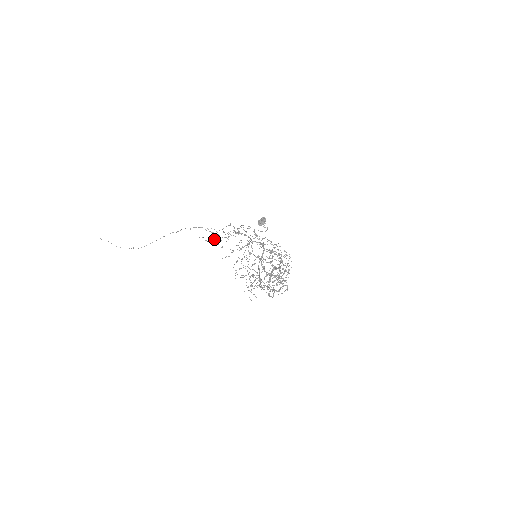
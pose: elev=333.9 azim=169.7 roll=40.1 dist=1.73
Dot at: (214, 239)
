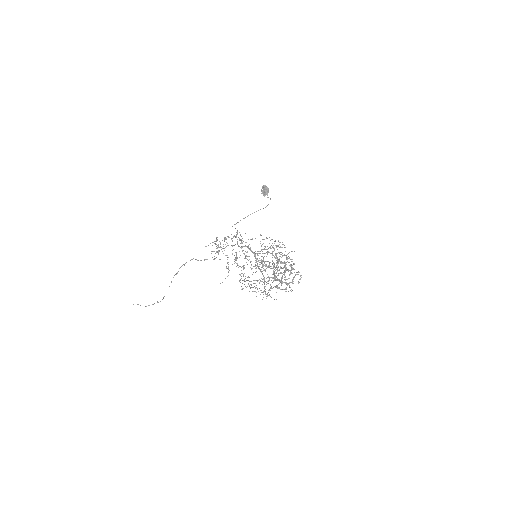
Dot at: (219, 251)
